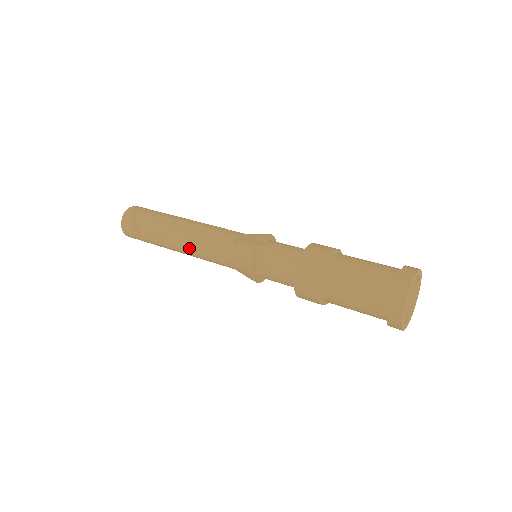
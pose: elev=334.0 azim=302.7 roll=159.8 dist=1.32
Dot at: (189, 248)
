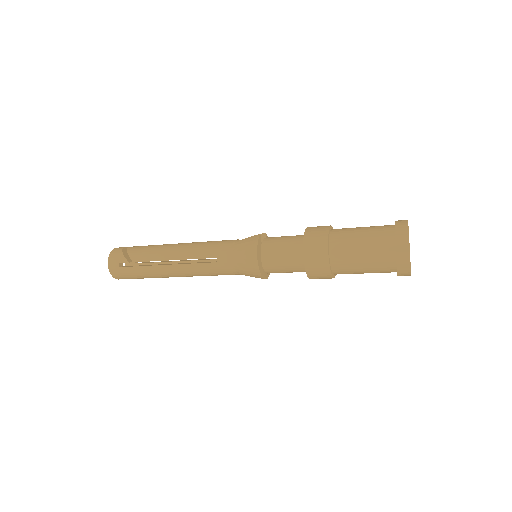
Dot at: (187, 257)
